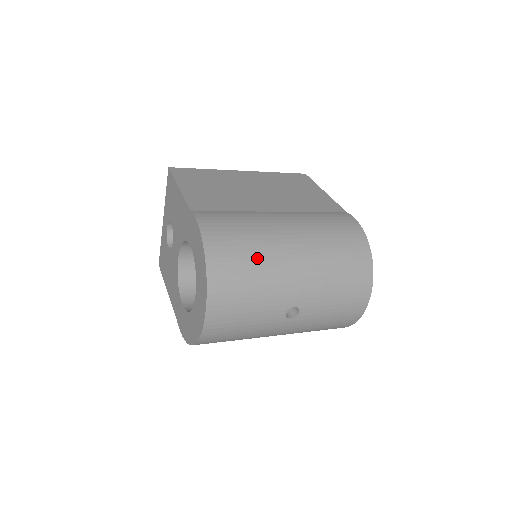
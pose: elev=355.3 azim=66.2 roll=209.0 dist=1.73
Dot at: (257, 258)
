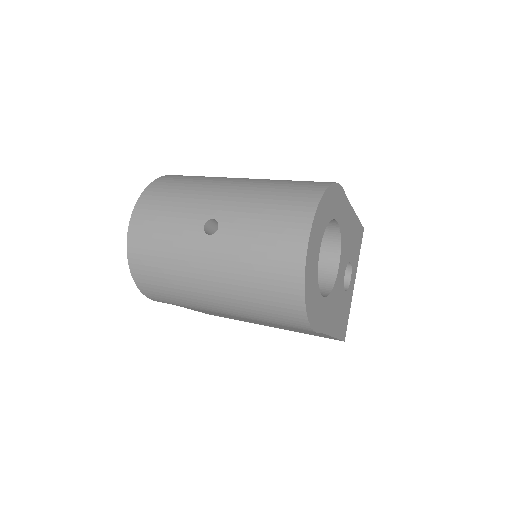
Dot at: (199, 181)
